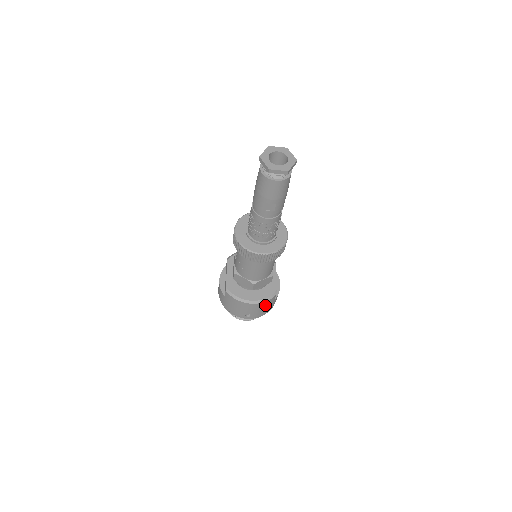
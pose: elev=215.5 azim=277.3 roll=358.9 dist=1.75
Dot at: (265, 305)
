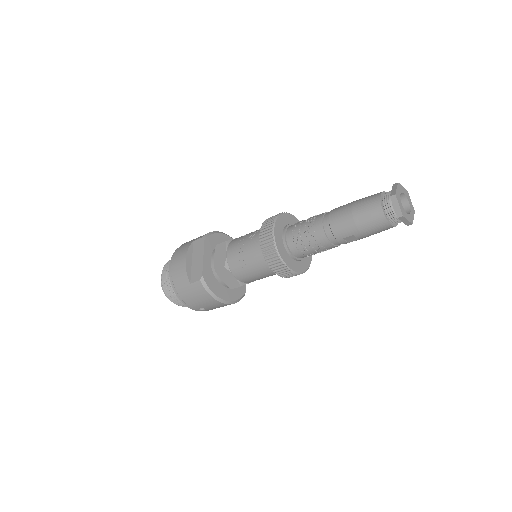
Dot at: occluded
